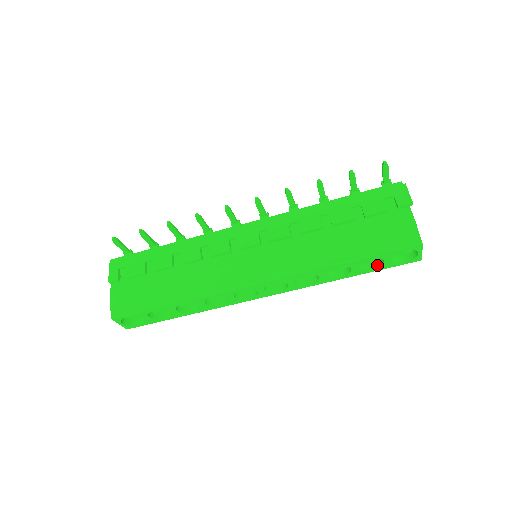
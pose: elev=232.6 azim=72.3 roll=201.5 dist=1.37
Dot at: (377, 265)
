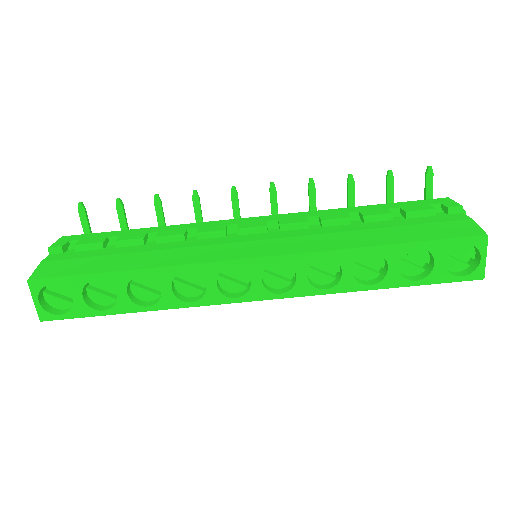
Dot at: (422, 275)
